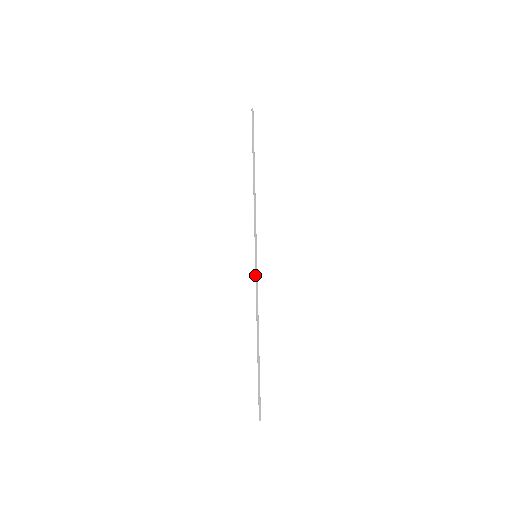
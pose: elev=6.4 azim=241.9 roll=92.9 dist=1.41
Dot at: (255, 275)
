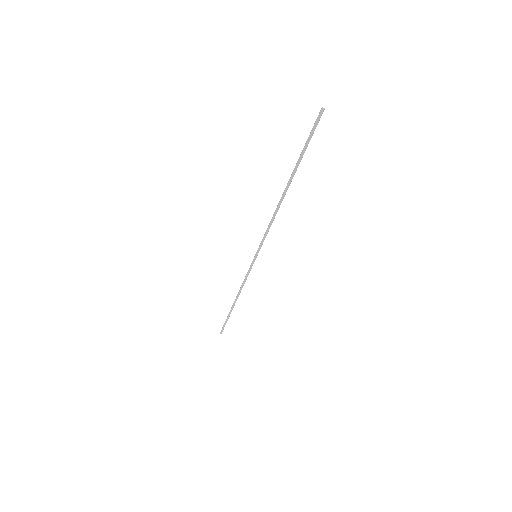
Dot at: (249, 268)
